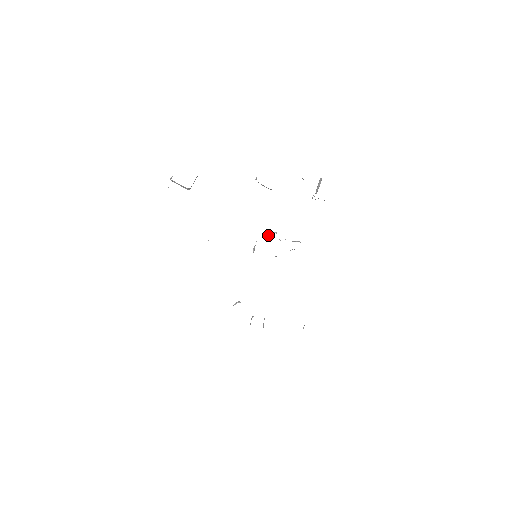
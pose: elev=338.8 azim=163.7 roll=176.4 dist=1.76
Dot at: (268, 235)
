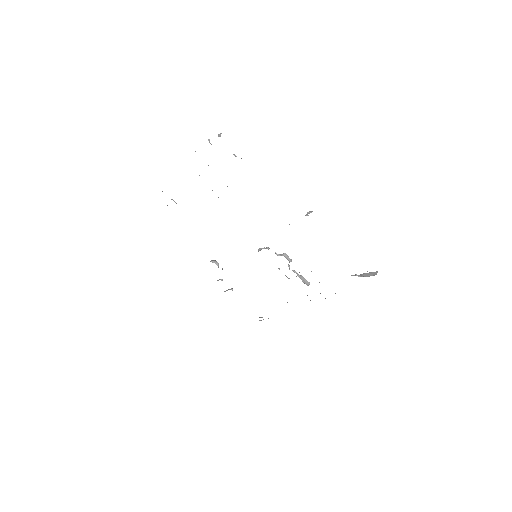
Dot at: (281, 255)
